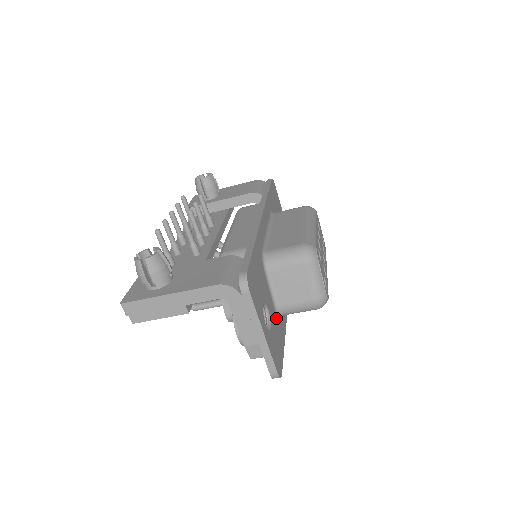
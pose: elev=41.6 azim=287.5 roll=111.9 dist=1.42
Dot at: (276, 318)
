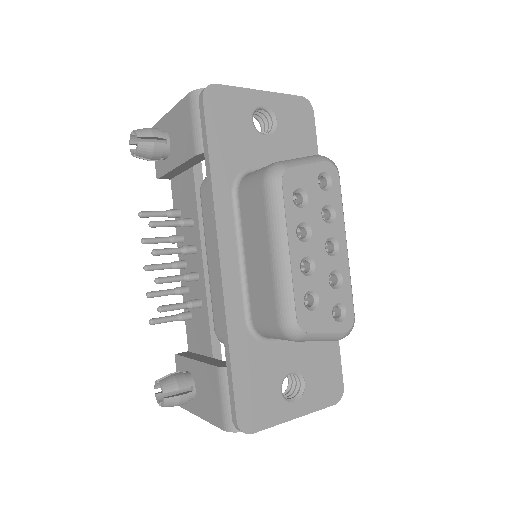
Dot at: (310, 344)
